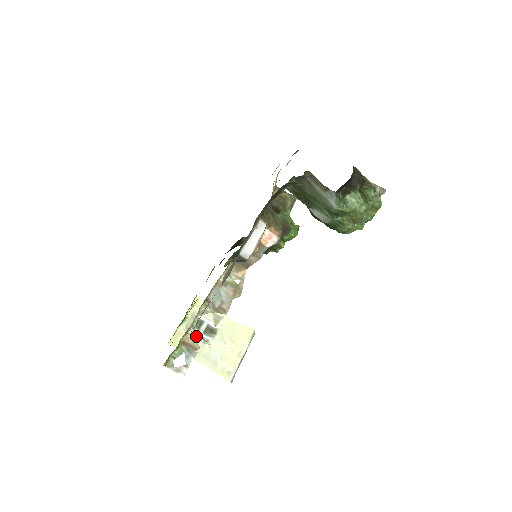
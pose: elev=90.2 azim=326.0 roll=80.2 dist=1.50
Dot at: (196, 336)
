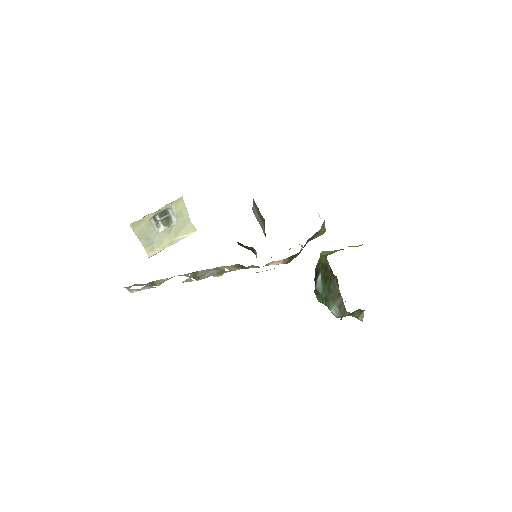
Dot at: occluded
